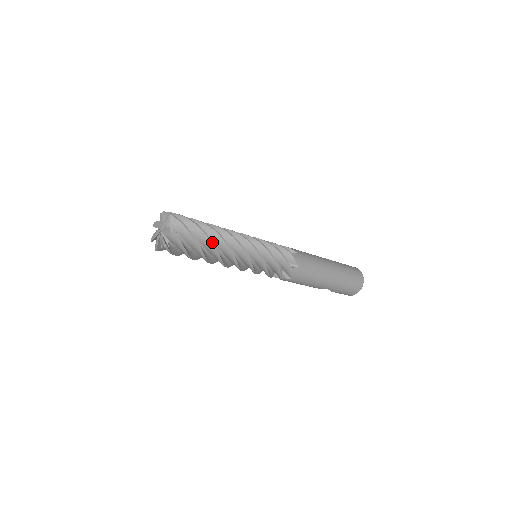
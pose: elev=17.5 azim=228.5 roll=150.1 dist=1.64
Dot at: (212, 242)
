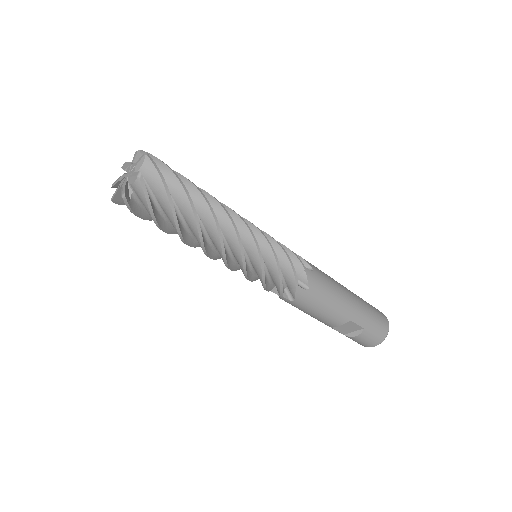
Dot at: (202, 194)
